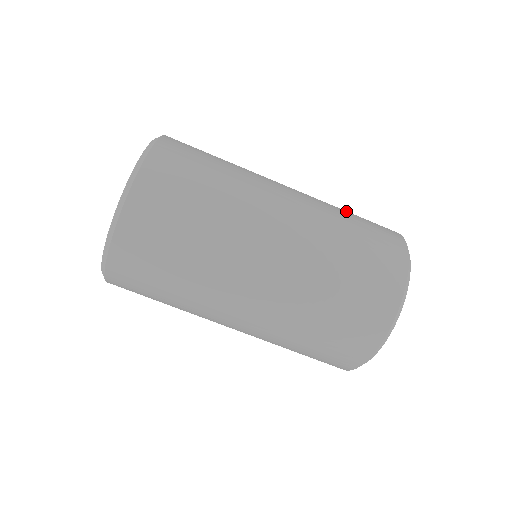
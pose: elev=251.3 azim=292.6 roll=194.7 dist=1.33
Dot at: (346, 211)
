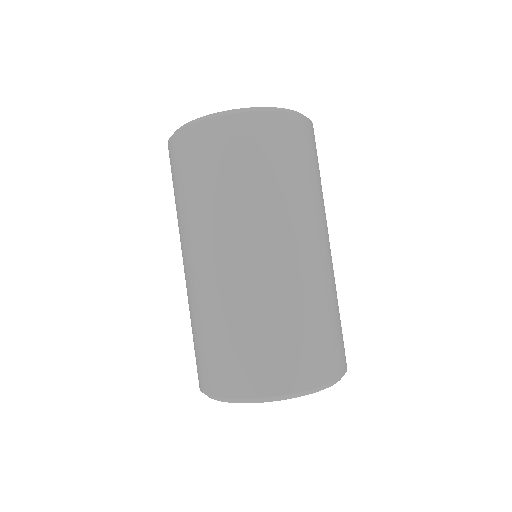
Dot at: occluded
